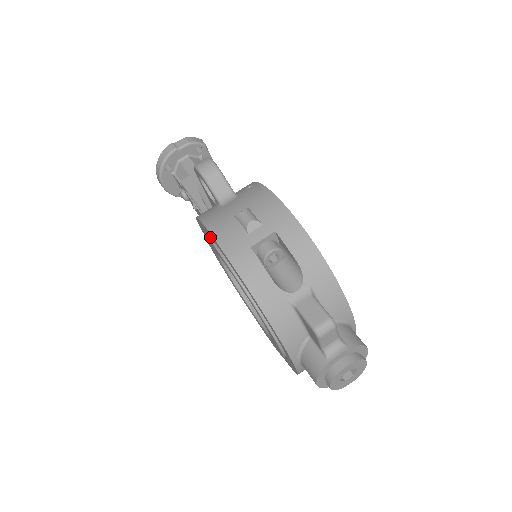
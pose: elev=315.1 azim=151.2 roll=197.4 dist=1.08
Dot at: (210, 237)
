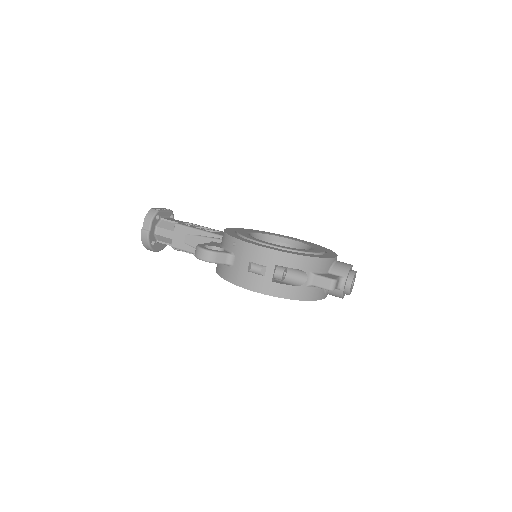
Dot at: occluded
